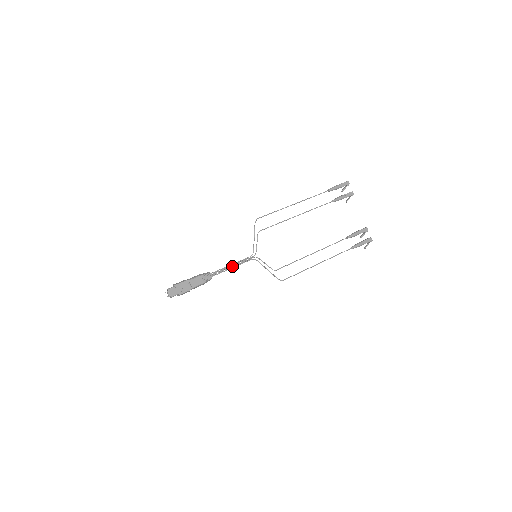
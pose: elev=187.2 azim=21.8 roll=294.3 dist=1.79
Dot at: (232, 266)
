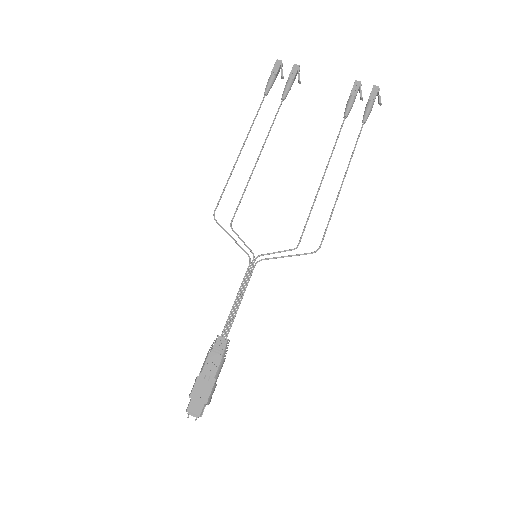
Dot at: (239, 299)
